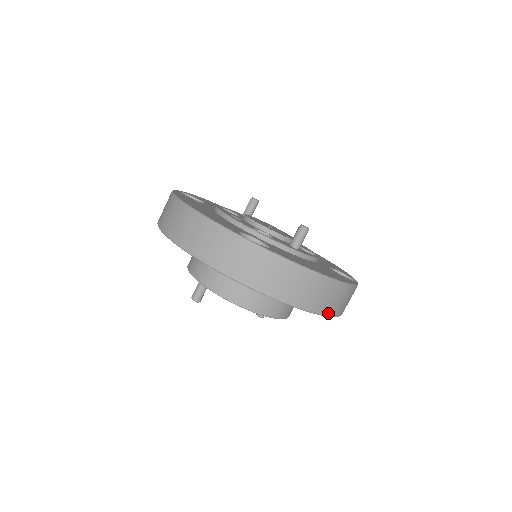
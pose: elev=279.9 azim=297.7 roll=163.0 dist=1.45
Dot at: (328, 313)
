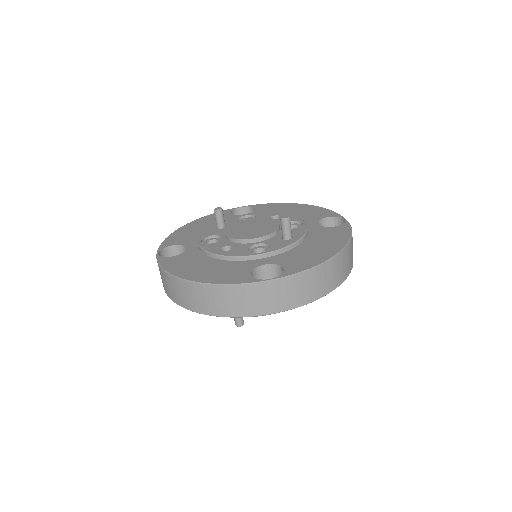
Dot at: (349, 271)
